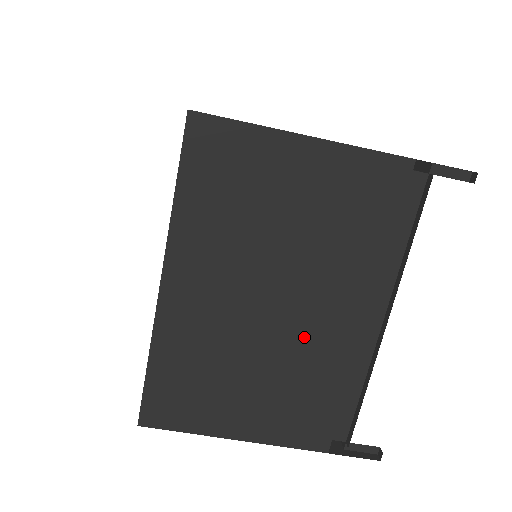
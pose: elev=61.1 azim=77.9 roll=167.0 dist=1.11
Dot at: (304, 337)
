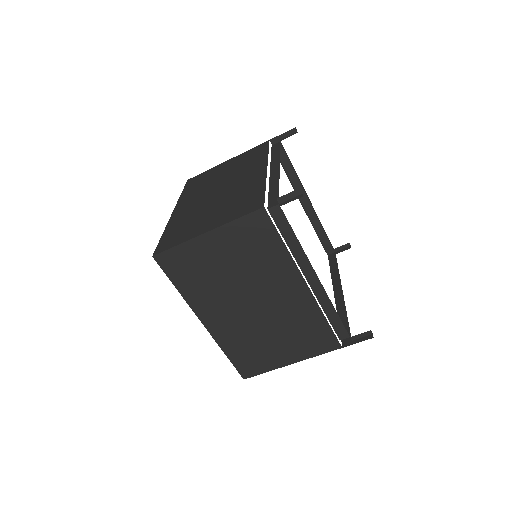
Dot at: (283, 308)
